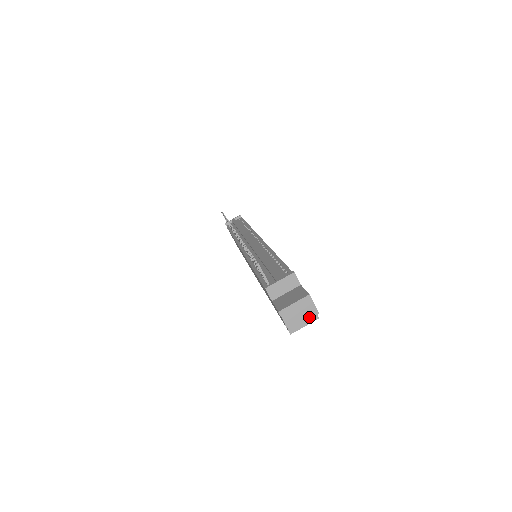
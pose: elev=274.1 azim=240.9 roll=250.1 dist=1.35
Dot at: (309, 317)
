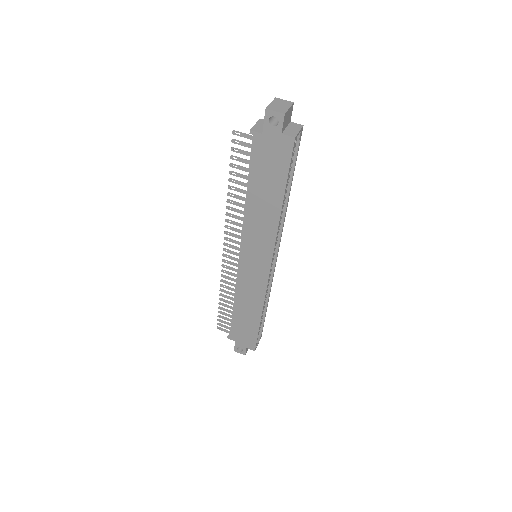
Dot at: (289, 105)
